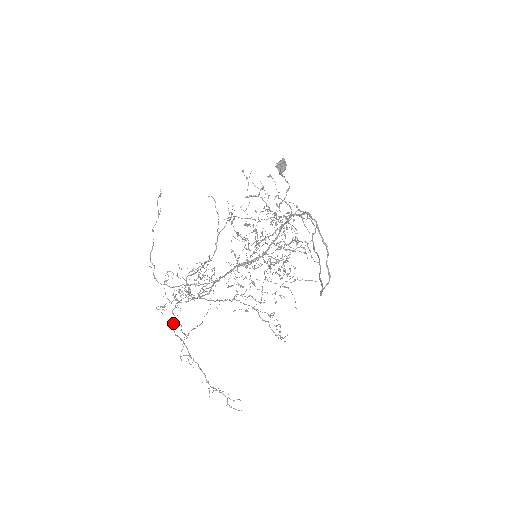
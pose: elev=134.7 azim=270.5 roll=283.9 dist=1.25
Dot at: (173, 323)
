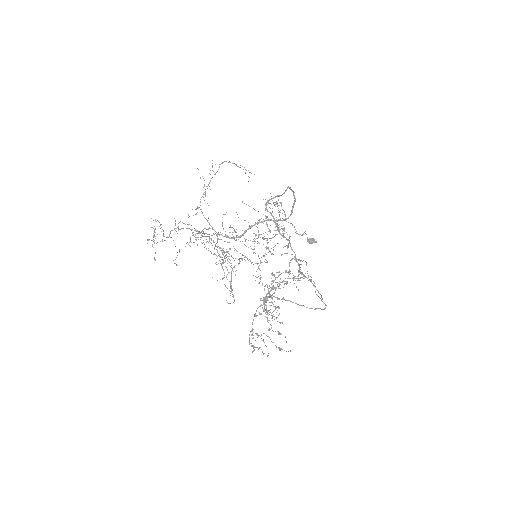
Dot at: occluded
